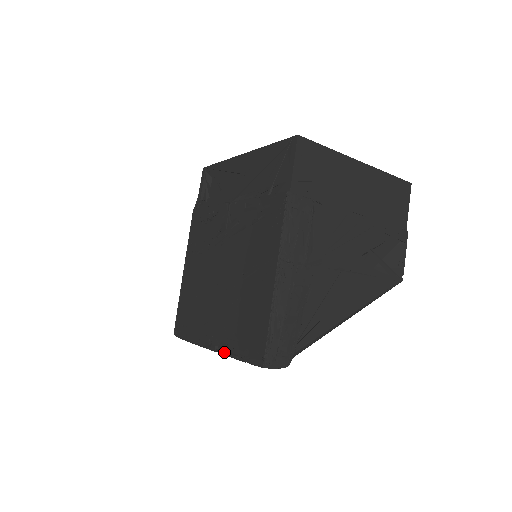
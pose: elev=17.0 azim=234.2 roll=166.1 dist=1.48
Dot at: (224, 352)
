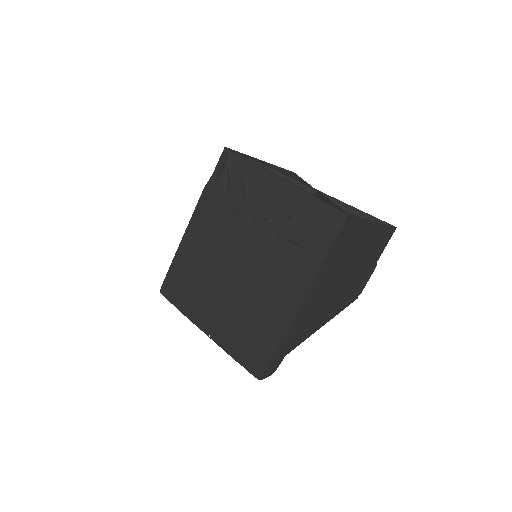
Dot at: (220, 345)
